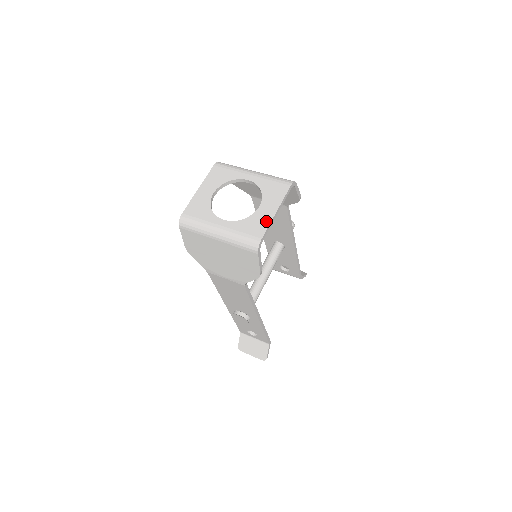
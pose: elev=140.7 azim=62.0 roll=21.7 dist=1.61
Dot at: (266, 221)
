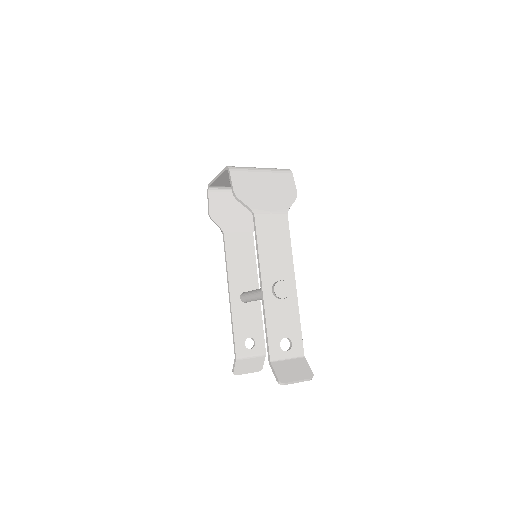
Dot at: occluded
